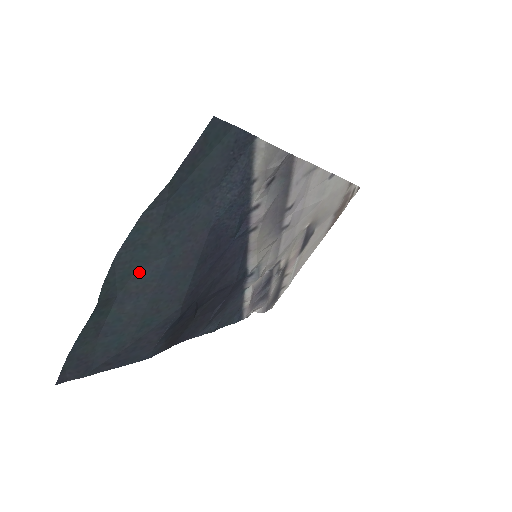
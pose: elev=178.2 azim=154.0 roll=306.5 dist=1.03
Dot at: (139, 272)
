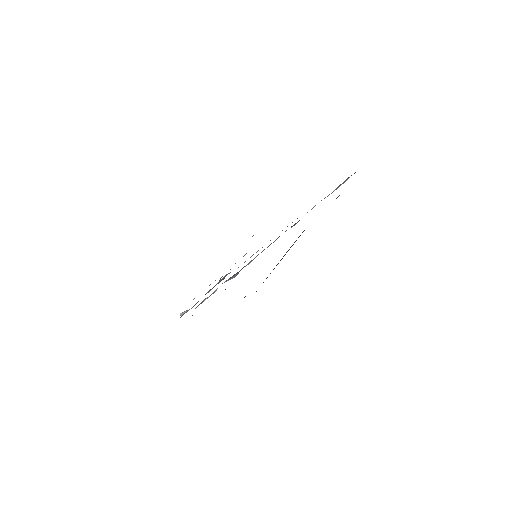
Dot at: occluded
